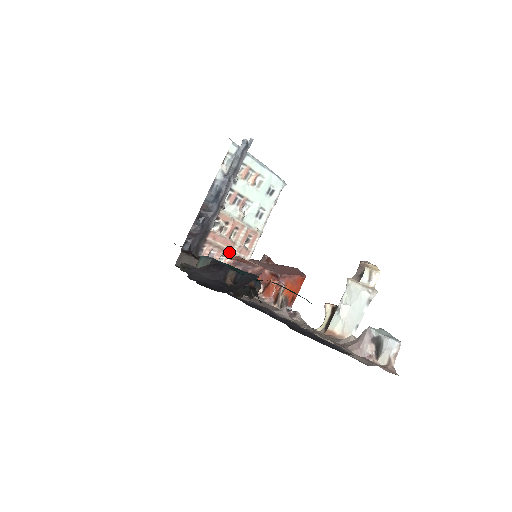
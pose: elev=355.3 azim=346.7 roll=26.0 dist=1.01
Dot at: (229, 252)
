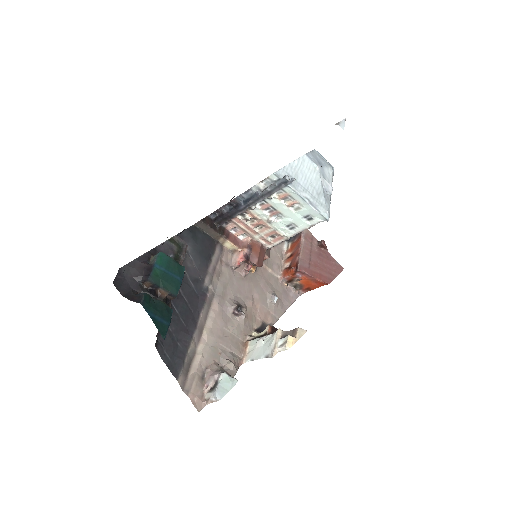
Dot at: (251, 235)
